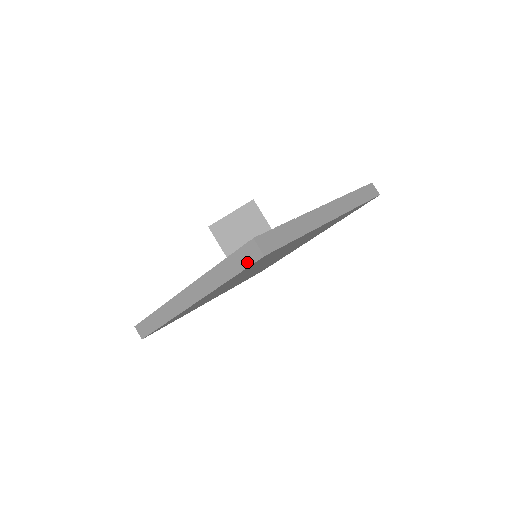
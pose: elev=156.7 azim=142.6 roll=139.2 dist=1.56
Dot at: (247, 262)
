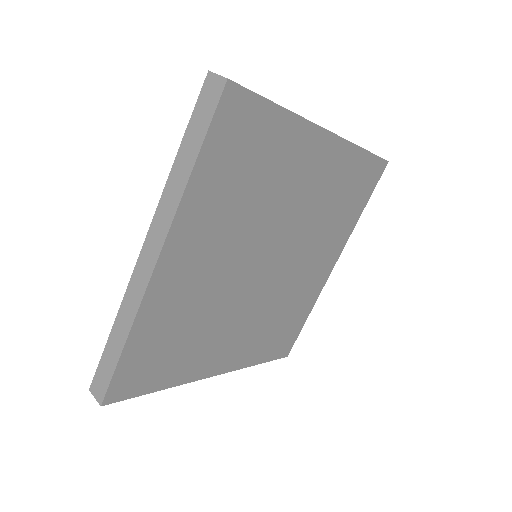
Dot at: (209, 111)
